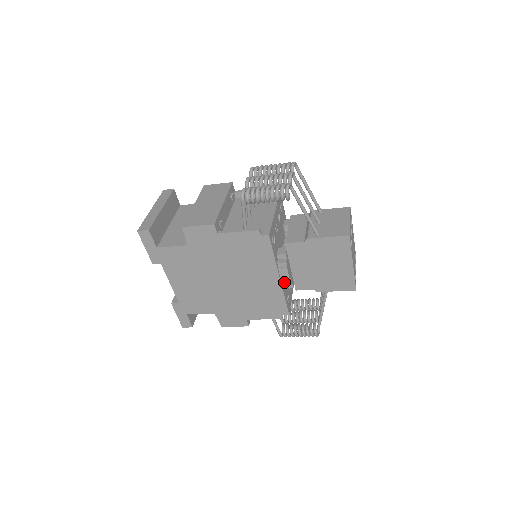
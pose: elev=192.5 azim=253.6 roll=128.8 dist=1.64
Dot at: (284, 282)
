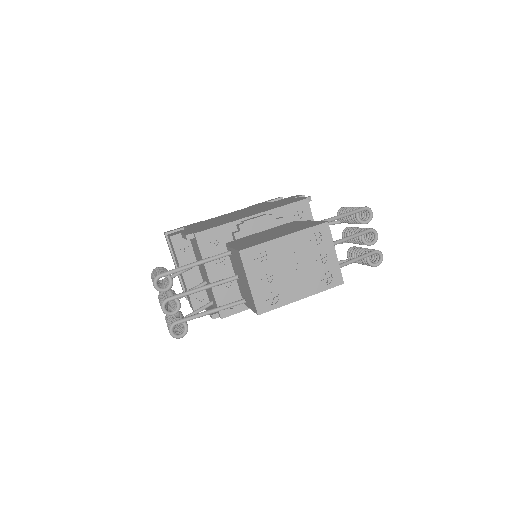
Dot at: occluded
